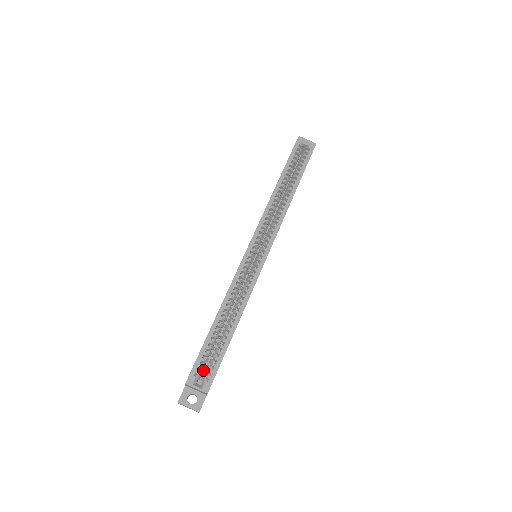
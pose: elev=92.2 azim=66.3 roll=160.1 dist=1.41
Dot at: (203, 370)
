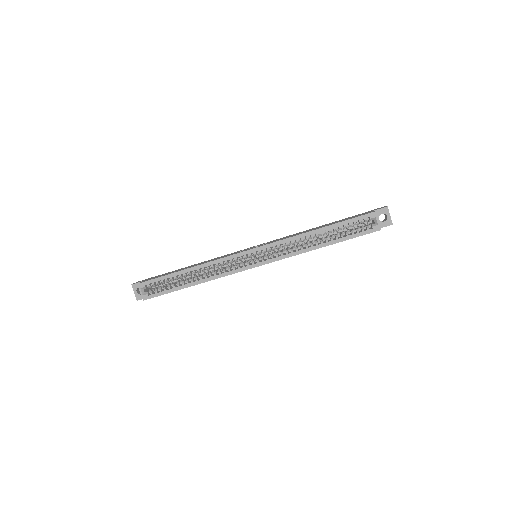
Dot at: occluded
